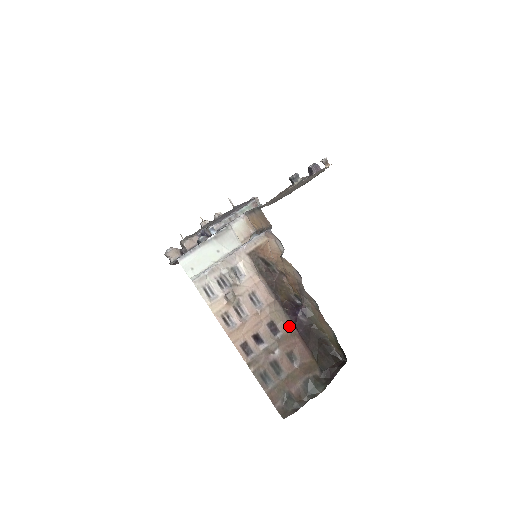
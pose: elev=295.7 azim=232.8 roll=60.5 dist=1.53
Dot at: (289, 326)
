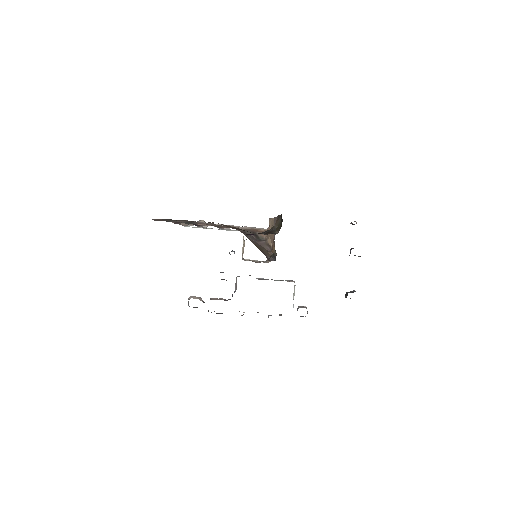
Dot at: occluded
